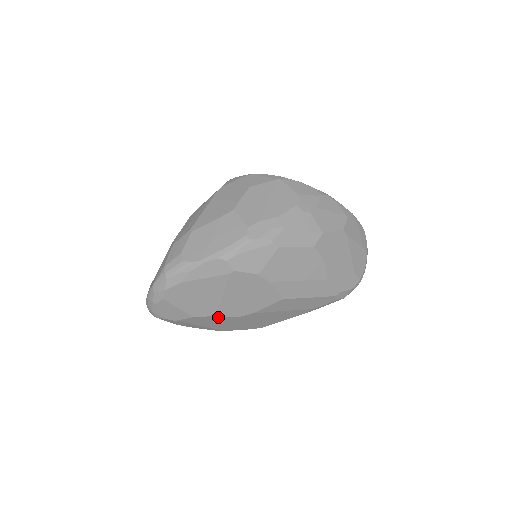
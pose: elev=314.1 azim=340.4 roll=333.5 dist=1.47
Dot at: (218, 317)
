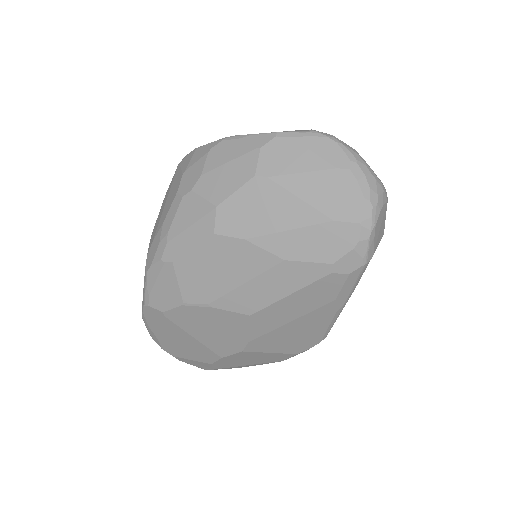
Dot at: (228, 357)
